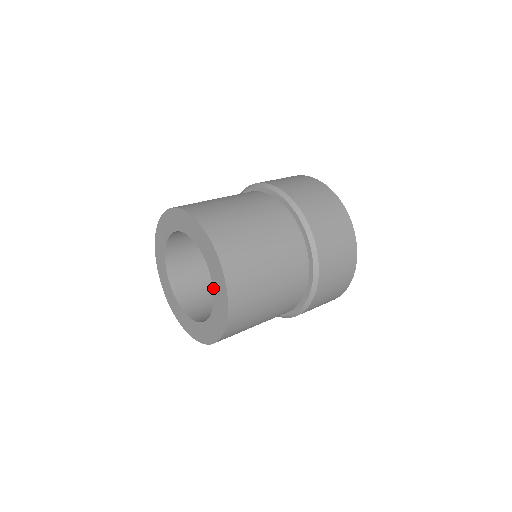
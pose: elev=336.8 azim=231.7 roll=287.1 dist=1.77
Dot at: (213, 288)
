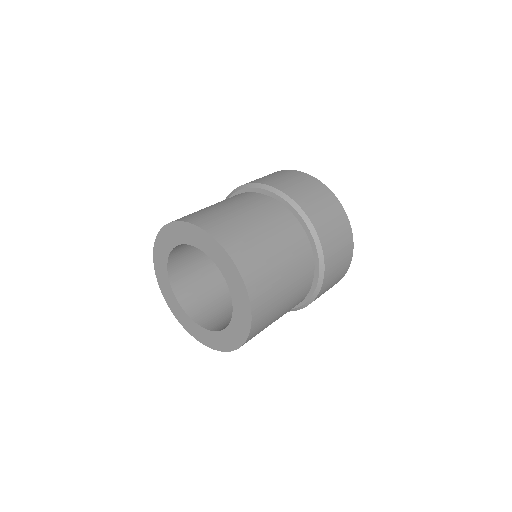
Dot at: (232, 297)
